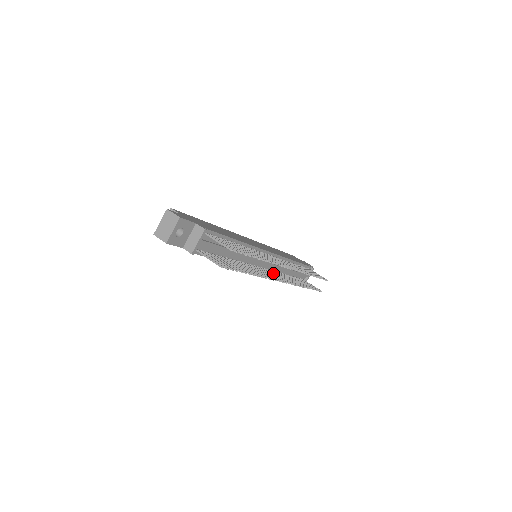
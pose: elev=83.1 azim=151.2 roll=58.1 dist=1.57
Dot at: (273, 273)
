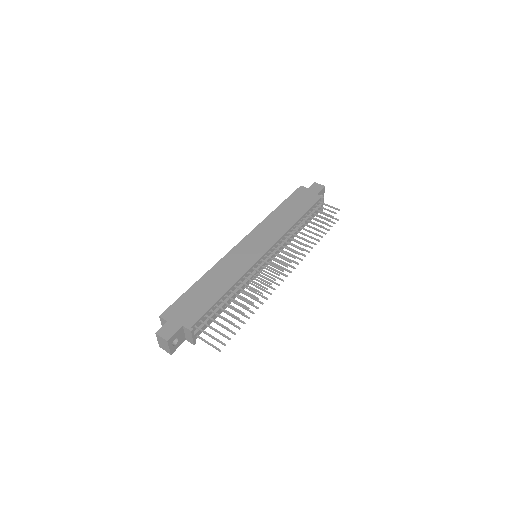
Dot at: (278, 260)
